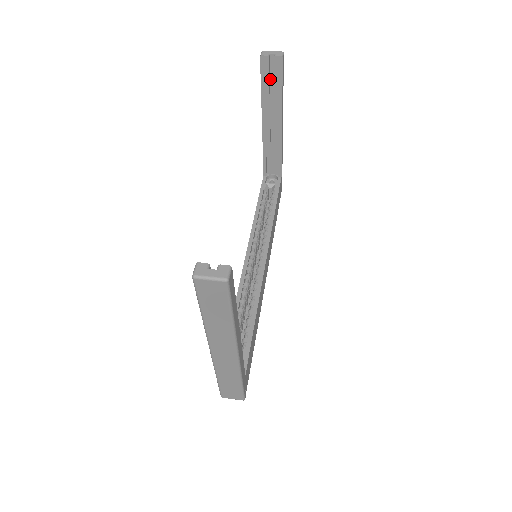
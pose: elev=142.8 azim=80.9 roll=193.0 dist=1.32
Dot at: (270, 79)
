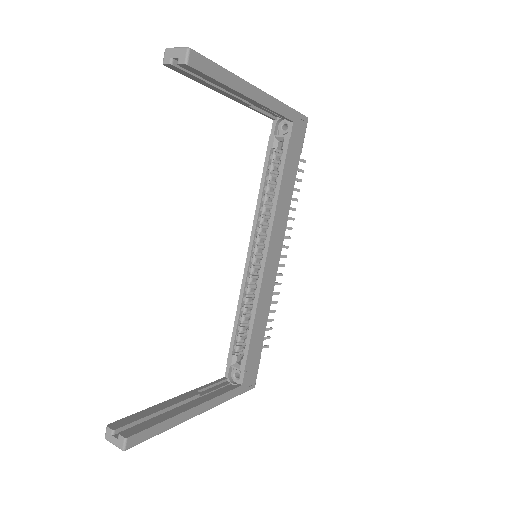
Dot at: occluded
